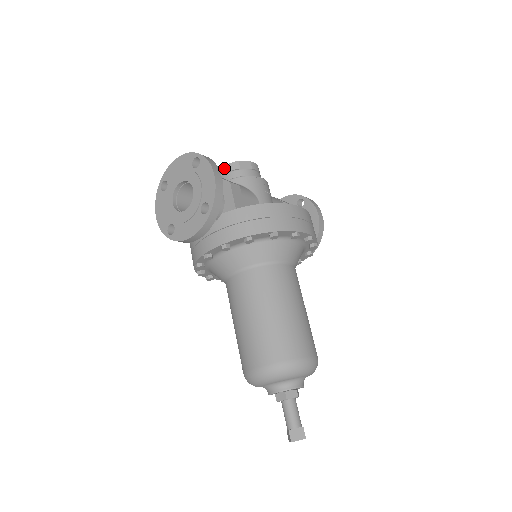
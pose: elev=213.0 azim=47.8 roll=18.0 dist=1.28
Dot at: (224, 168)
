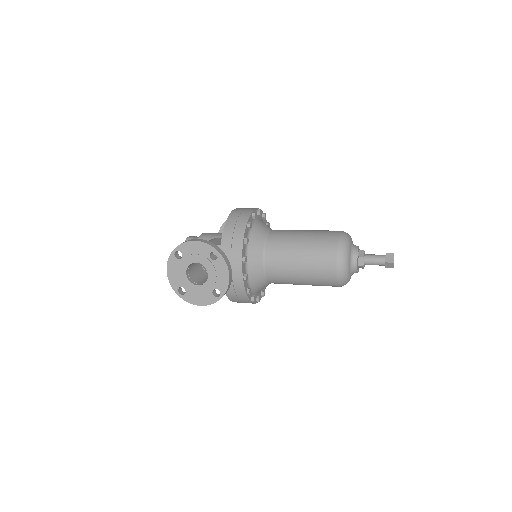
Dot at: occluded
